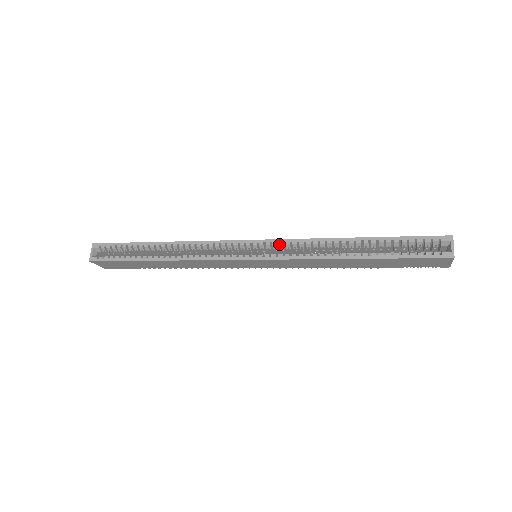
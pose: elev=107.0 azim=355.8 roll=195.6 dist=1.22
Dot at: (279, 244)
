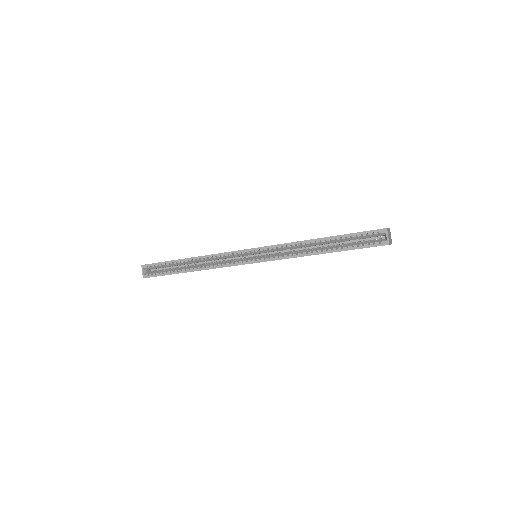
Dot at: (269, 250)
